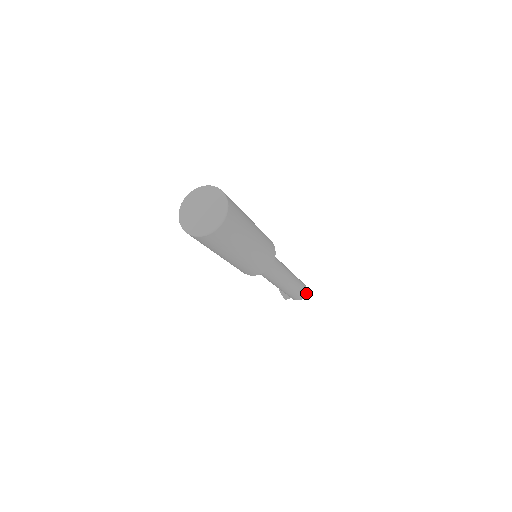
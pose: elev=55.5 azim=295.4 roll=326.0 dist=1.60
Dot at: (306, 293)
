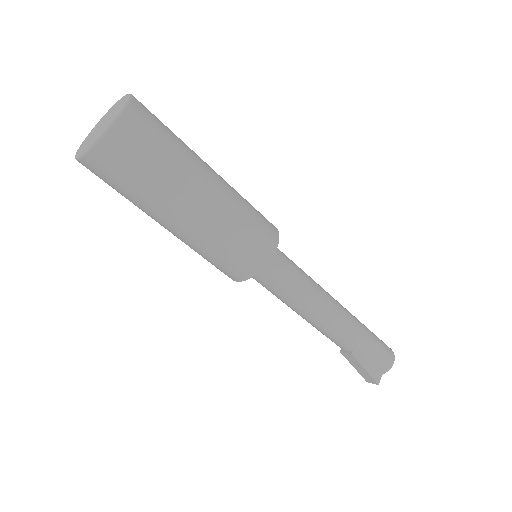
Dot at: (391, 350)
